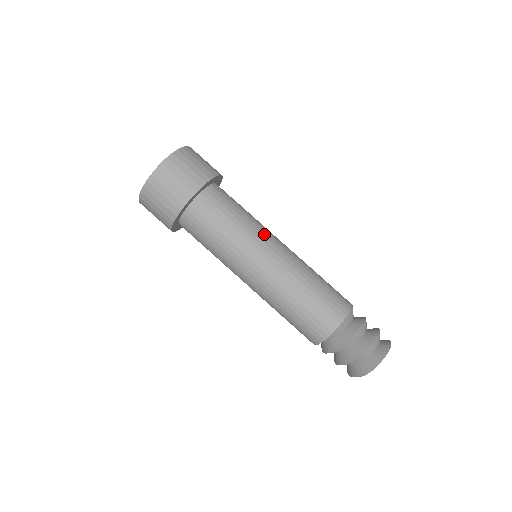
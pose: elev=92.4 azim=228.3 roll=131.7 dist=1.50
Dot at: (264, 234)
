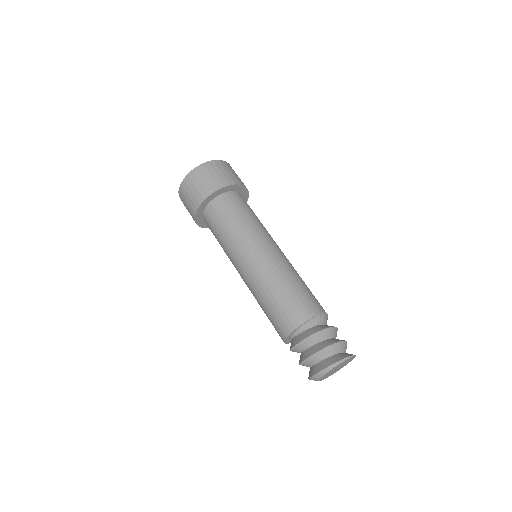
Dot at: (270, 236)
